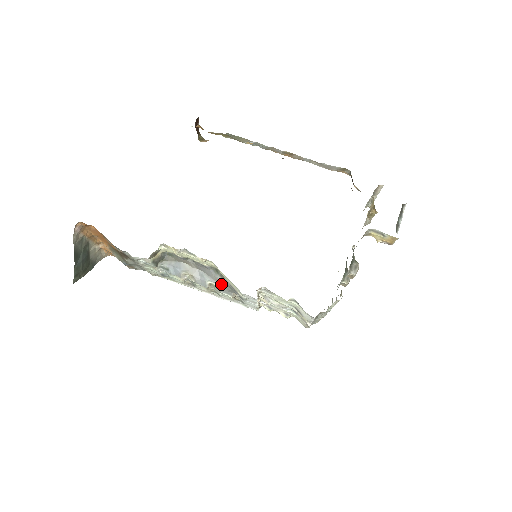
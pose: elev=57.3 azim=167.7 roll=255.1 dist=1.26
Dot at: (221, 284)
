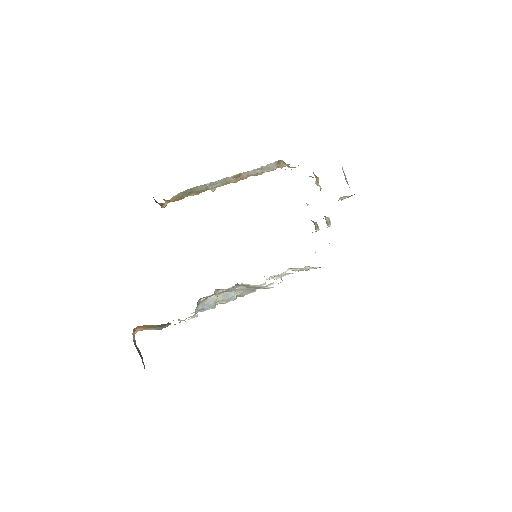
Dot at: (245, 290)
